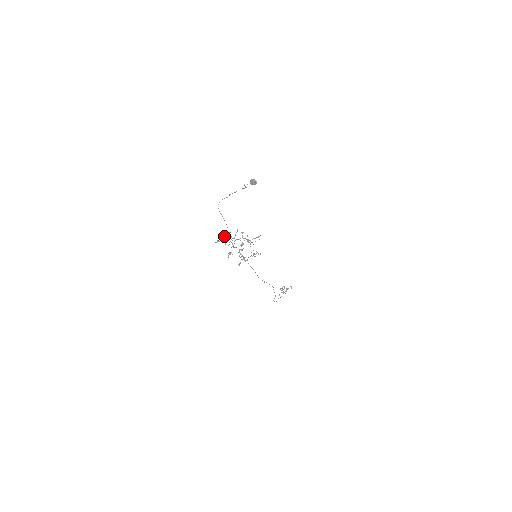
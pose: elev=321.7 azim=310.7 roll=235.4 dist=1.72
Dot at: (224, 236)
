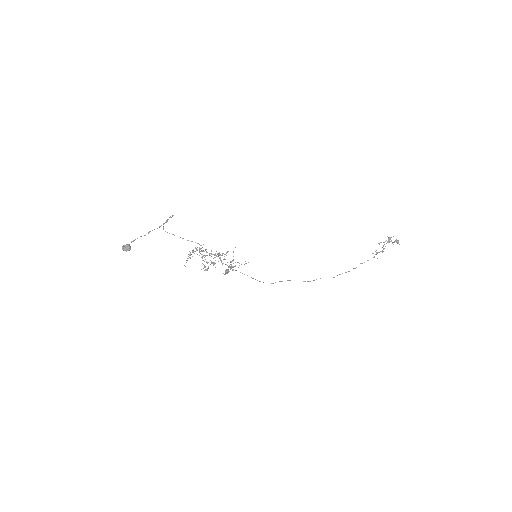
Dot at: (190, 253)
